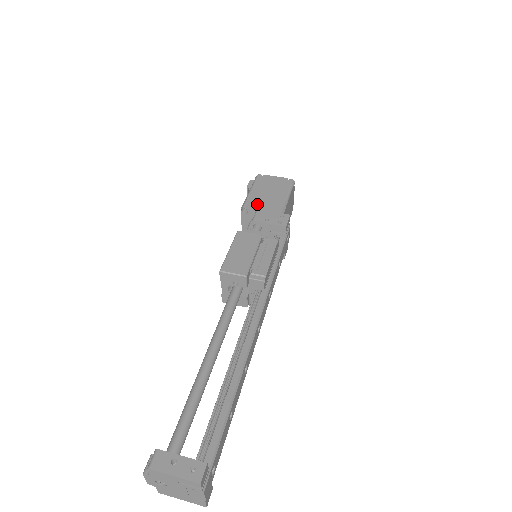
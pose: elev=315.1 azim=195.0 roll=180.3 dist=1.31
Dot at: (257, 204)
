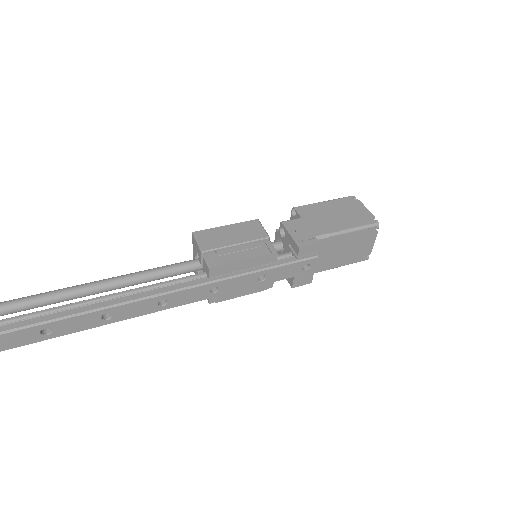
Dot at: (309, 214)
